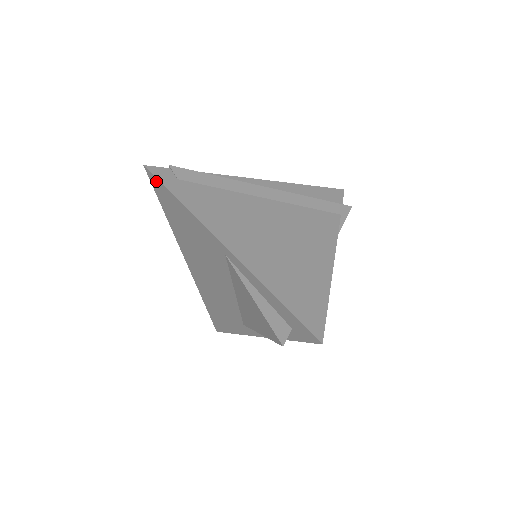
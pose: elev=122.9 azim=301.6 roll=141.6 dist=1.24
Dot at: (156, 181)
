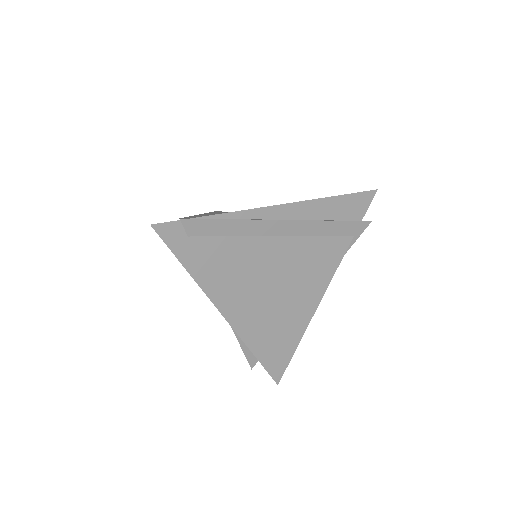
Dot at: (164, 239)
